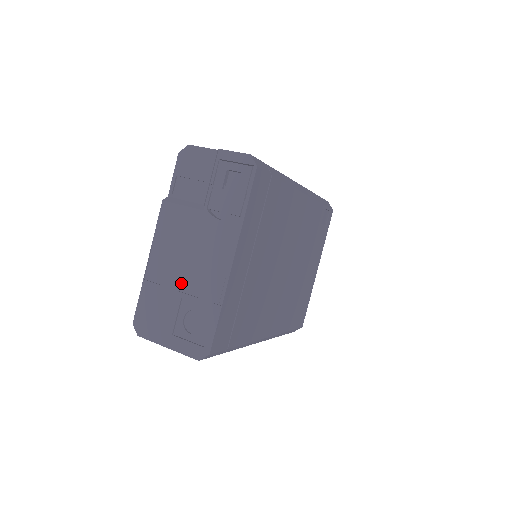
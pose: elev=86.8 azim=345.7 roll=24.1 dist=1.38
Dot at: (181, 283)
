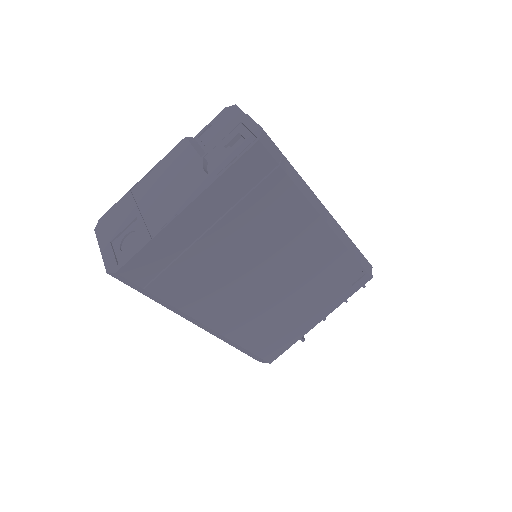
Dot at: (146, 206)
